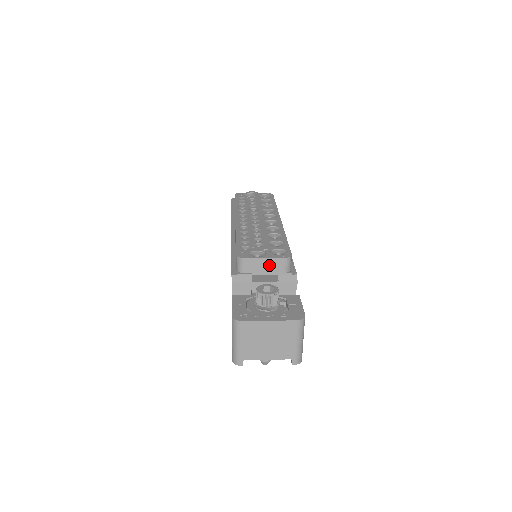
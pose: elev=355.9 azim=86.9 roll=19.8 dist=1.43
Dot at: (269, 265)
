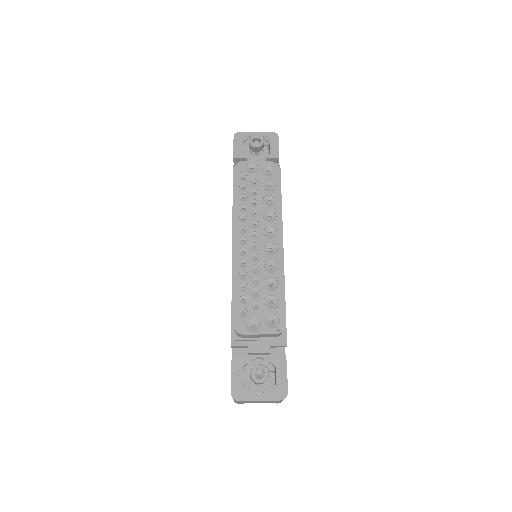
Dot at: (263, 336)
